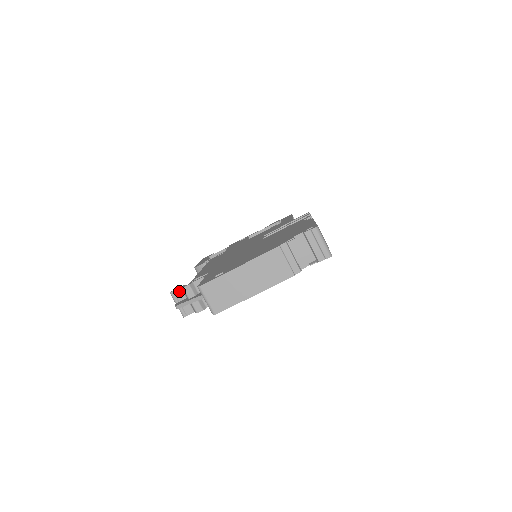
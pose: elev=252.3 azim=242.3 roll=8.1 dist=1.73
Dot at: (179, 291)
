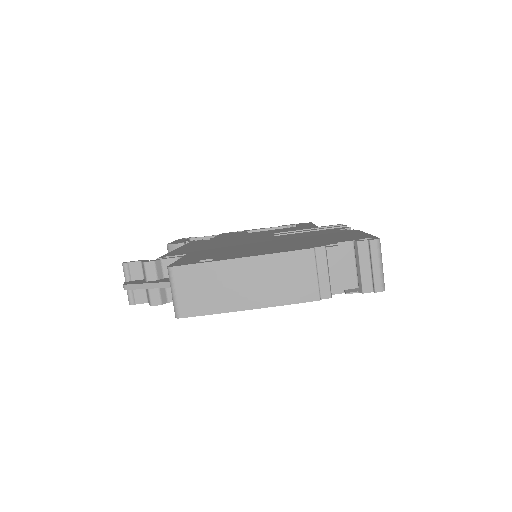
Dot at: (136, 265)
